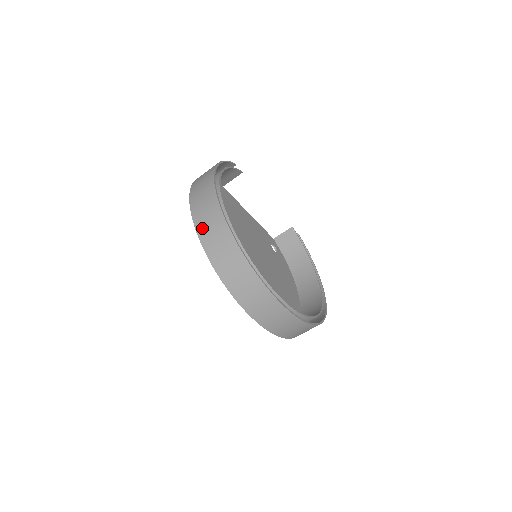
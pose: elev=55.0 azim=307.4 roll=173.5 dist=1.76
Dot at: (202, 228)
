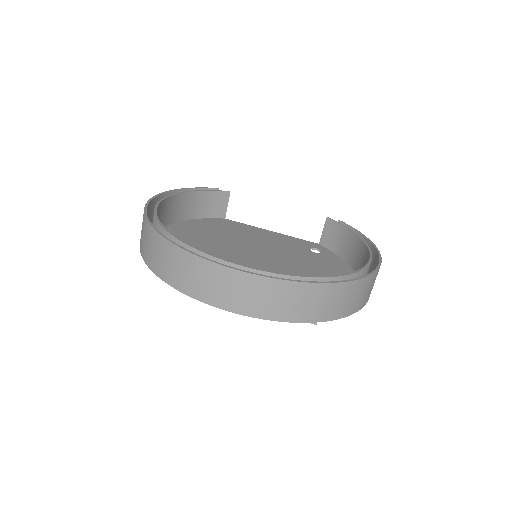
Dot at: (140, 243)
